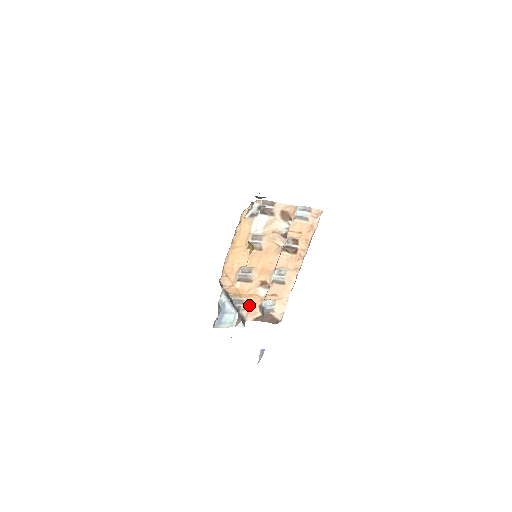
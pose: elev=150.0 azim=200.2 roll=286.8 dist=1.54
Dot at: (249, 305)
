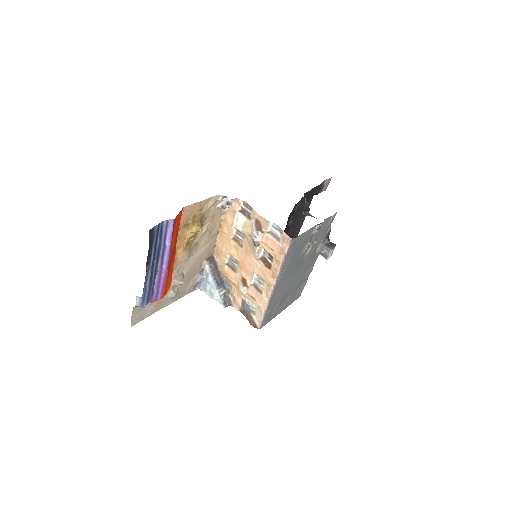
Dot at: (235, 293)
